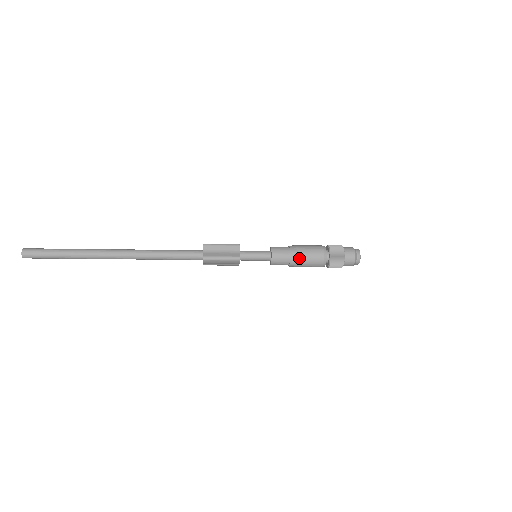
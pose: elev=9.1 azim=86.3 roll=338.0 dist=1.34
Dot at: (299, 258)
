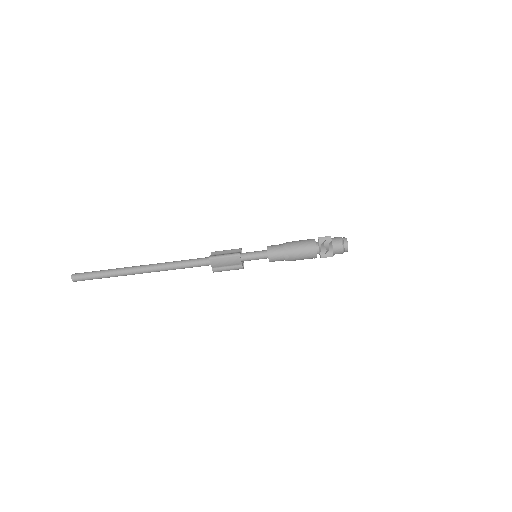
Dot at: (291, 247)
